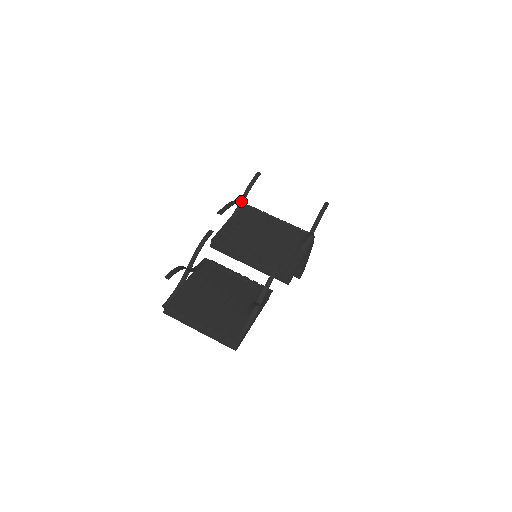
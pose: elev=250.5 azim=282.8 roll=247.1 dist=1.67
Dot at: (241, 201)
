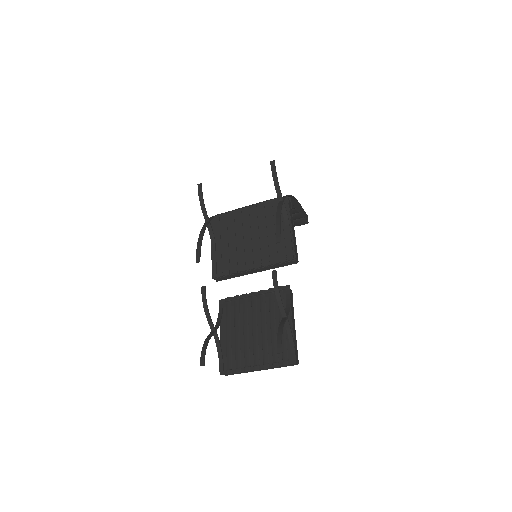
Dot at: (206, 225)
